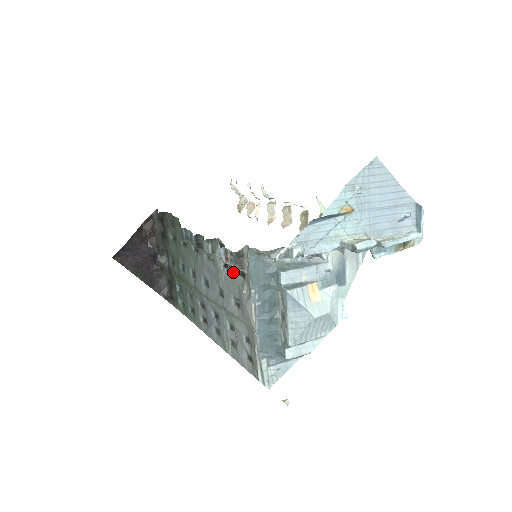
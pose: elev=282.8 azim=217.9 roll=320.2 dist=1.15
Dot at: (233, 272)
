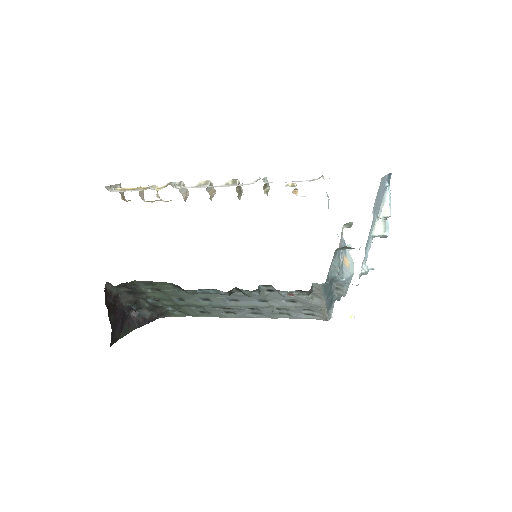
Dot at: occluded
